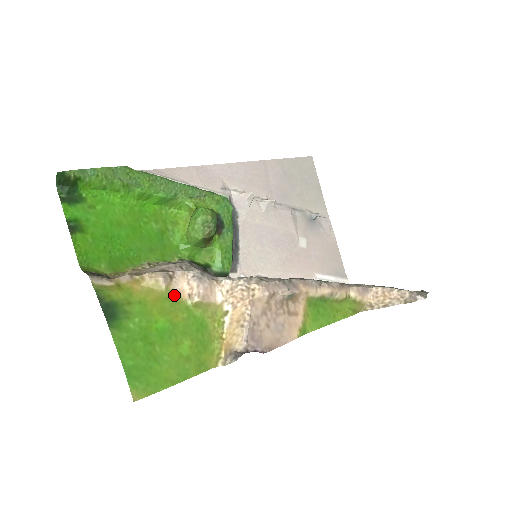
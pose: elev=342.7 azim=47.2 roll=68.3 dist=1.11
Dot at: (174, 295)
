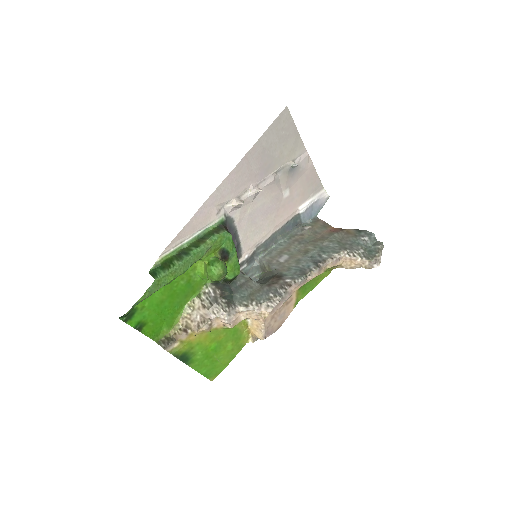
Dot at: (215, 330)
